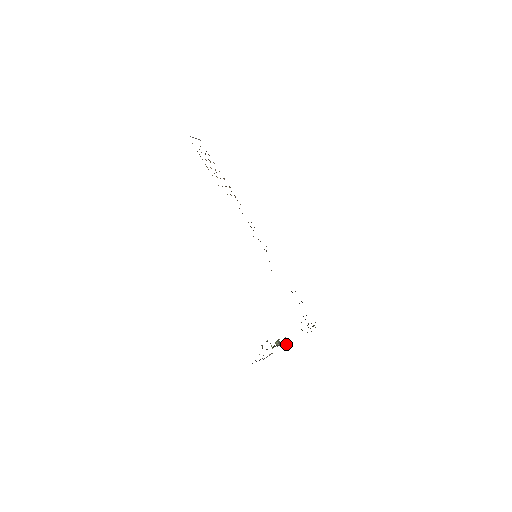
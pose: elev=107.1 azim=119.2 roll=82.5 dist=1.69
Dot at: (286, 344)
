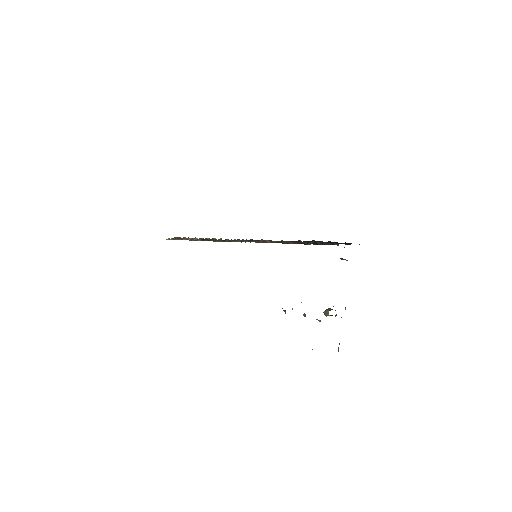
Dot at: occluded
